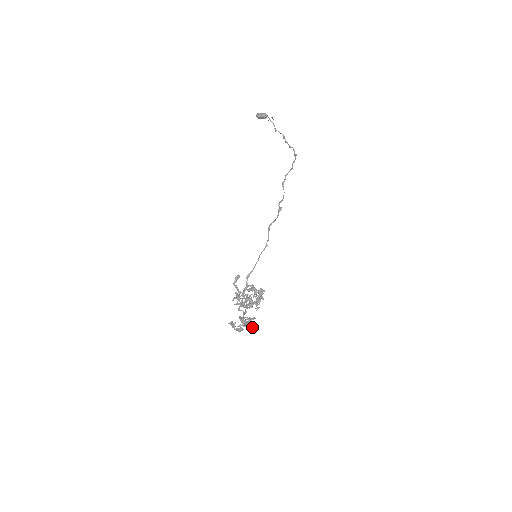
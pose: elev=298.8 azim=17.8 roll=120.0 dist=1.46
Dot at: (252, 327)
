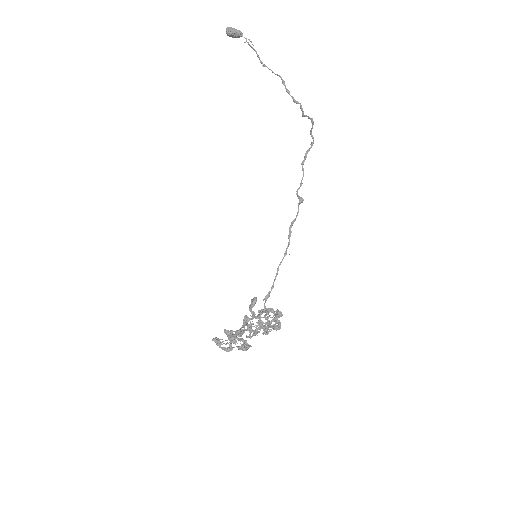
Dot at: (246, 346)
